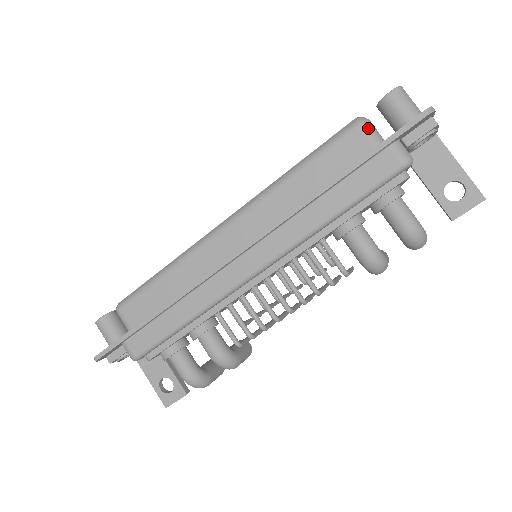
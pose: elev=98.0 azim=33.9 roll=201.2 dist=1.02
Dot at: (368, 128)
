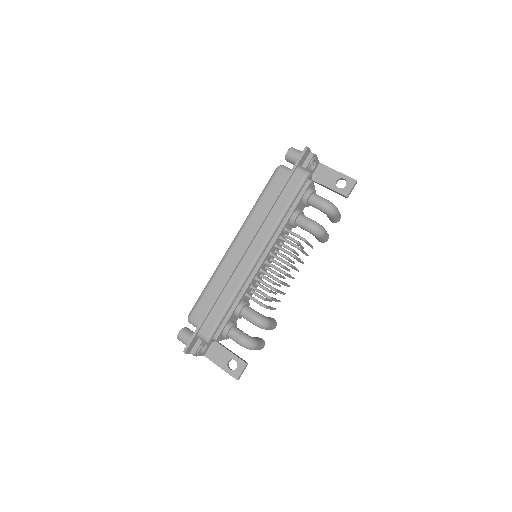
Dot at: (284, 168)
